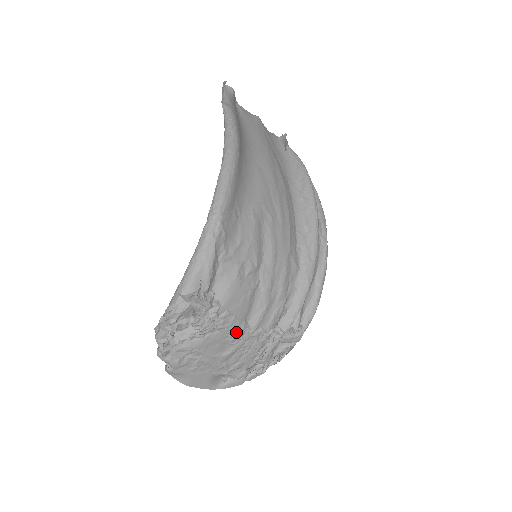
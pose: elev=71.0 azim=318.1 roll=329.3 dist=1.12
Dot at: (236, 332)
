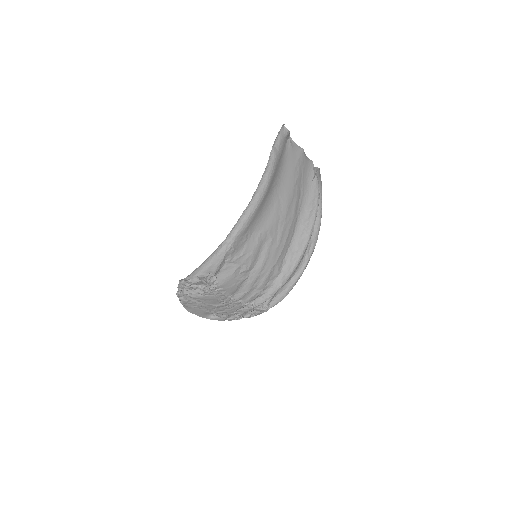
Dot at: (225, 298)
